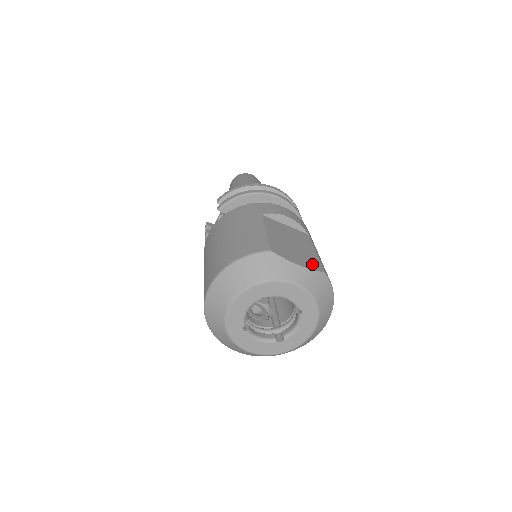
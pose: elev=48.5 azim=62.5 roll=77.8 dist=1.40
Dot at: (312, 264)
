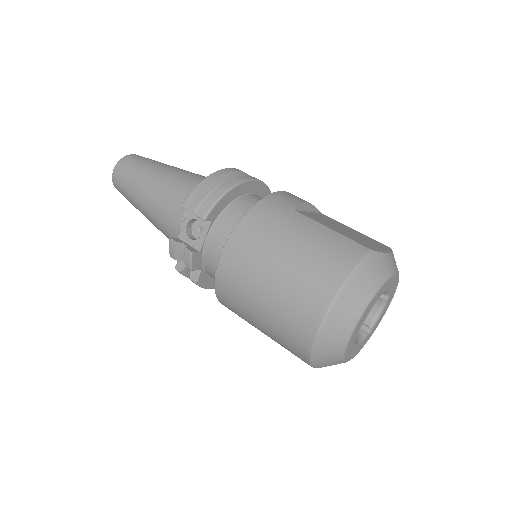
Dot at: (381, 245)
